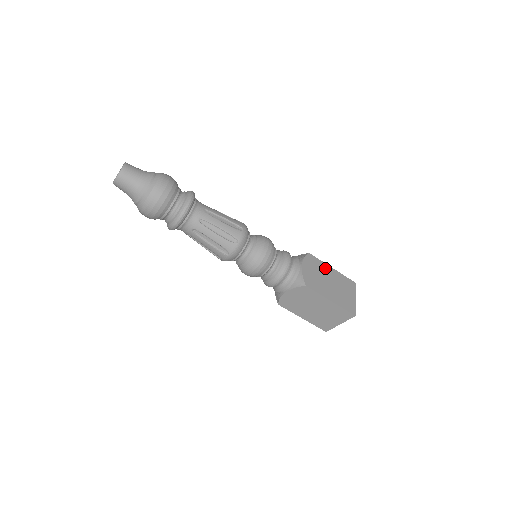
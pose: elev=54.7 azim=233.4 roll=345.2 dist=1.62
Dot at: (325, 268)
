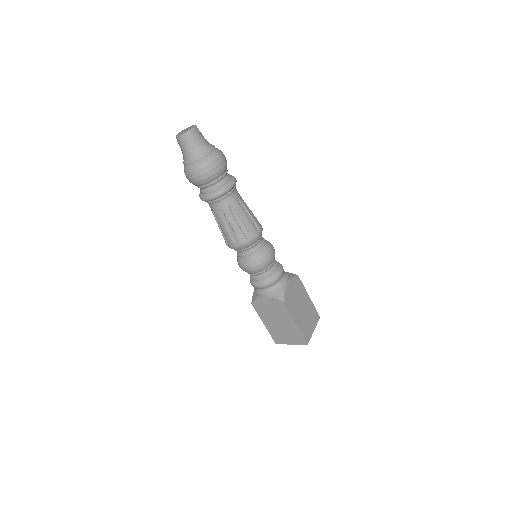
Dot at: (304, 294)
